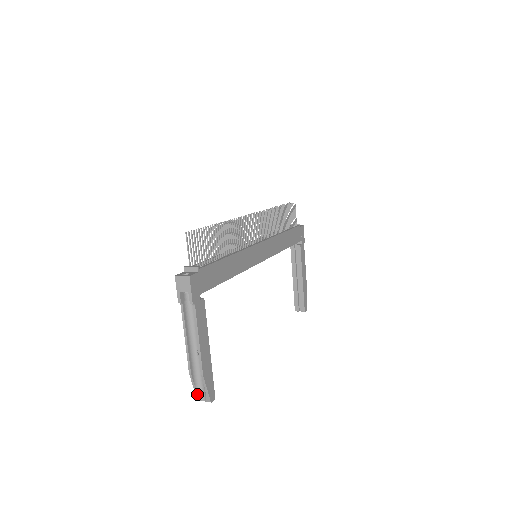
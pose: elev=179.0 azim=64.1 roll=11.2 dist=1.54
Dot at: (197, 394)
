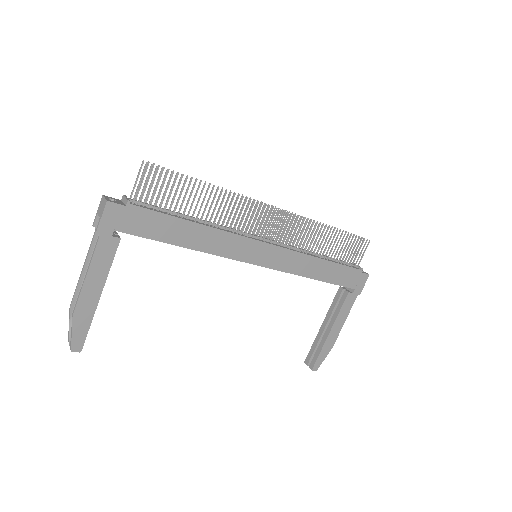
Dot at: (69, 334)
